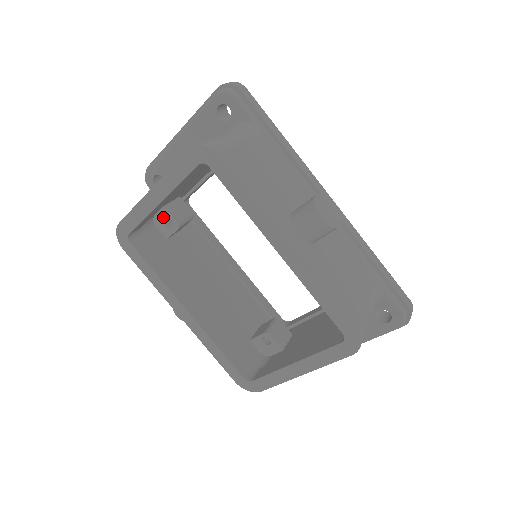
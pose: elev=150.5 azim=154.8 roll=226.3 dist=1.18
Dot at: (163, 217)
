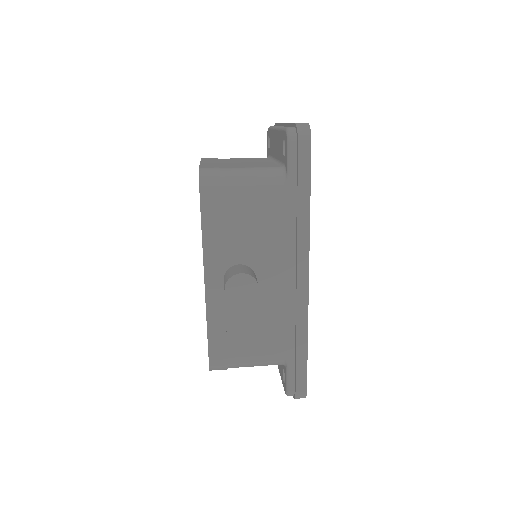
Dot at: occluded
